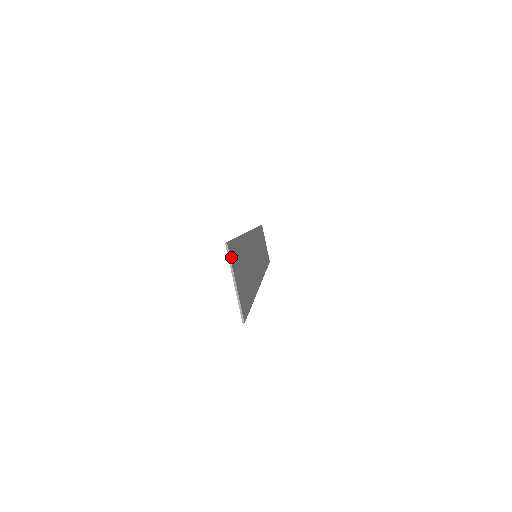
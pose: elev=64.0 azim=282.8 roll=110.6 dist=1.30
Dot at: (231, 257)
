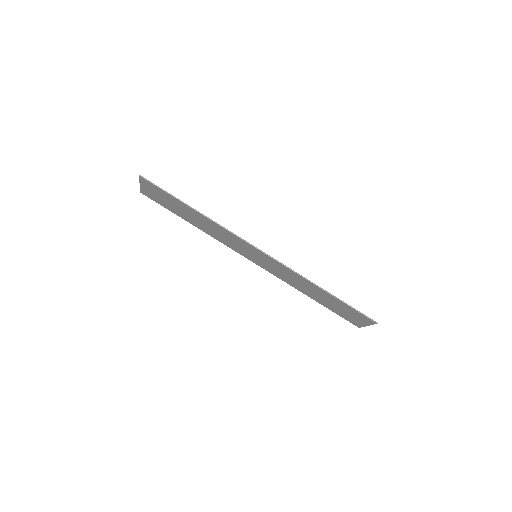
Dot at: (144, 191)
